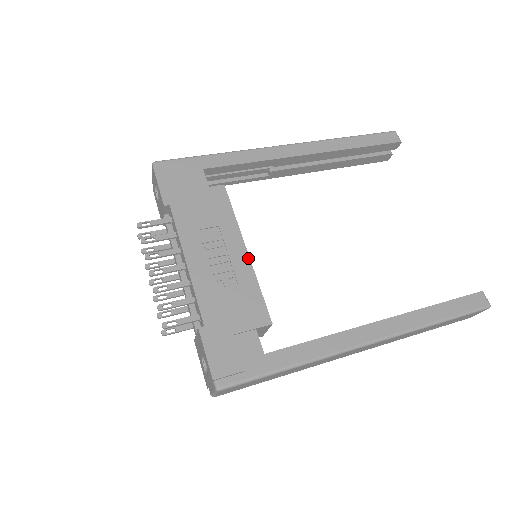
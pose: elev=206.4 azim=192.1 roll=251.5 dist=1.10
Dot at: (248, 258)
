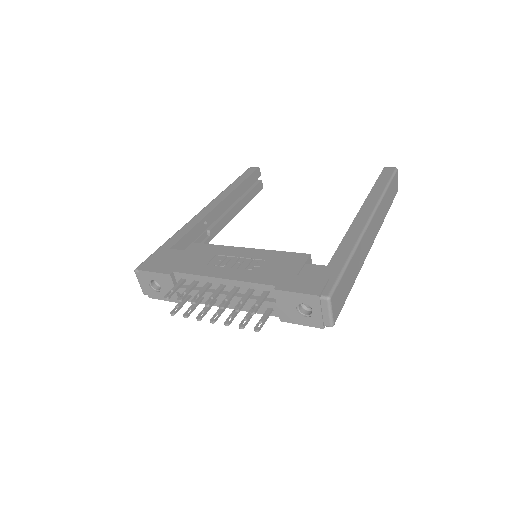
Dot at: (253, 249)
